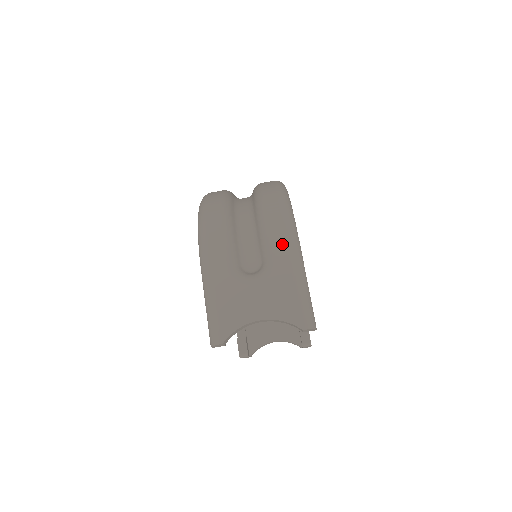
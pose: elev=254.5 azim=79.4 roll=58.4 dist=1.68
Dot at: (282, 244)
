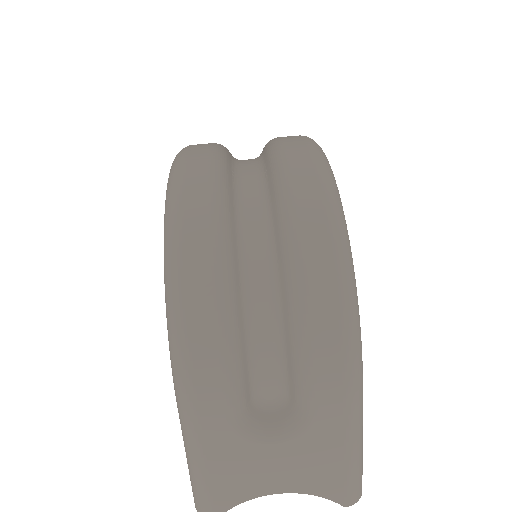
Dot at: (334, 387)
